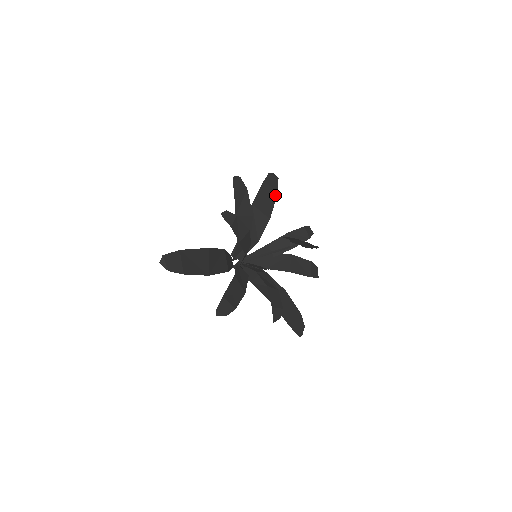
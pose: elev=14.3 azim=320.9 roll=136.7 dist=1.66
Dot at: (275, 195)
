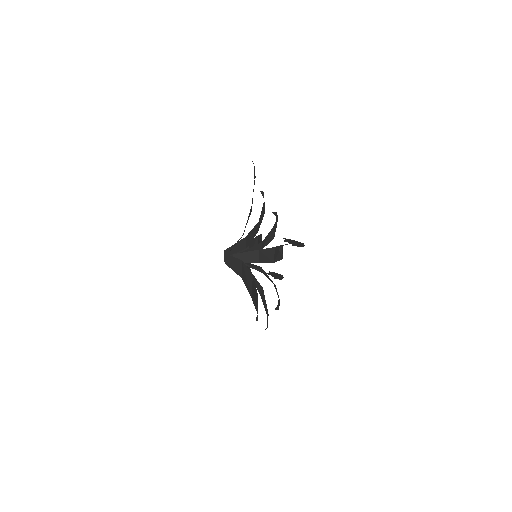
Dot at: occluded
